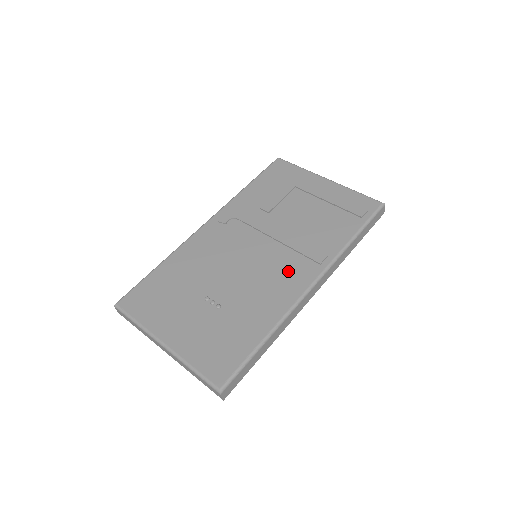
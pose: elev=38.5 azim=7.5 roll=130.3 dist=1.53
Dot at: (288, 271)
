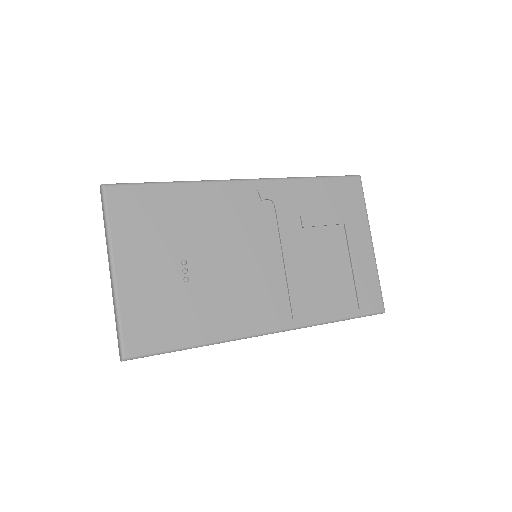
Dot at: (266, 301)
